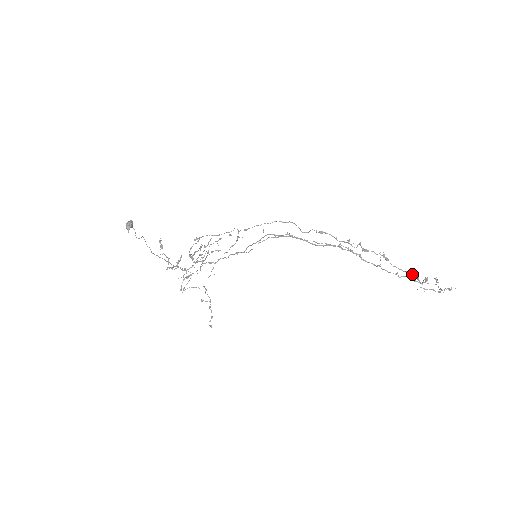
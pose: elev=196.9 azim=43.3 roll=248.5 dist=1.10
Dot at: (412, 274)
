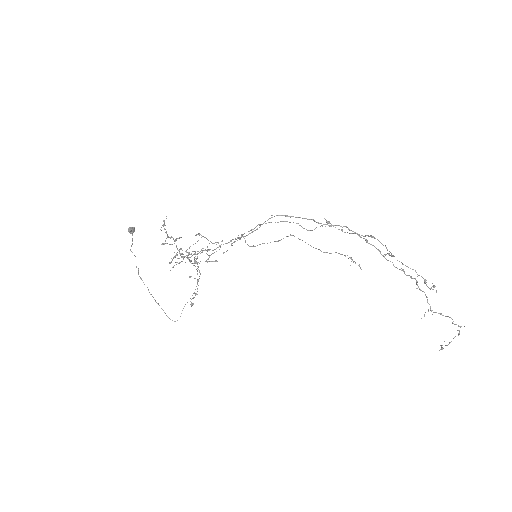
Dot at: (419, 275)
